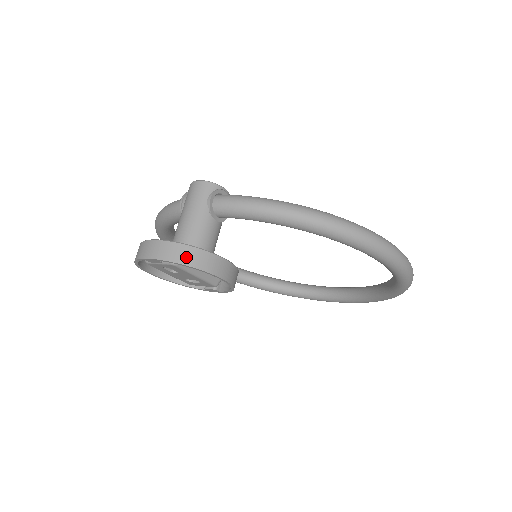
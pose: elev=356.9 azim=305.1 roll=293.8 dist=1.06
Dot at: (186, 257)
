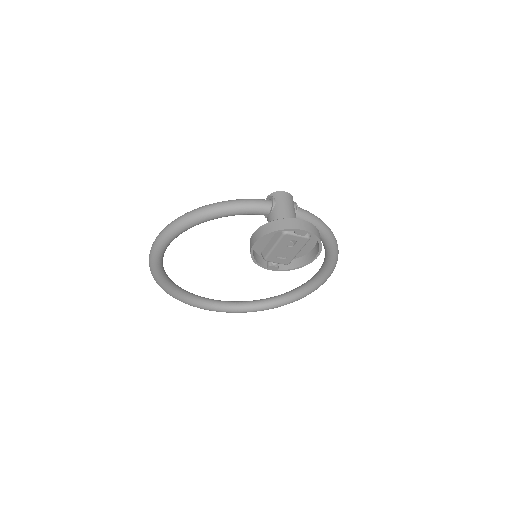
Dot at: (319, 236)
